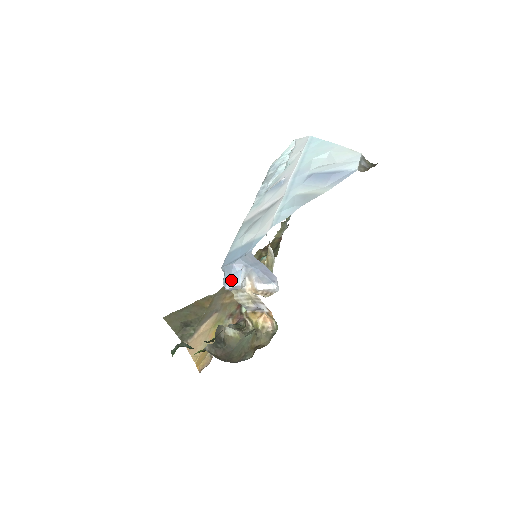
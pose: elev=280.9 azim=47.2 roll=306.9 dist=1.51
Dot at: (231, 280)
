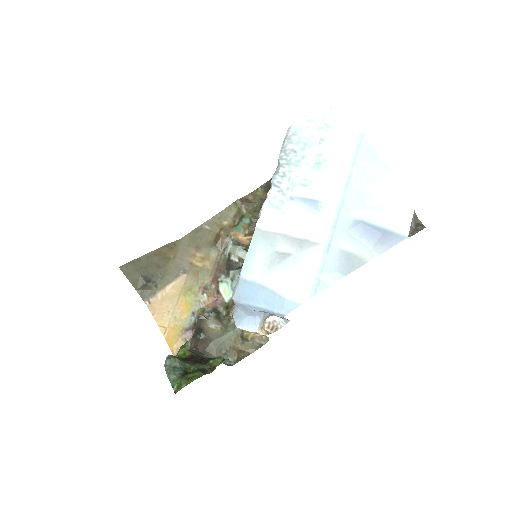
Dot at: (246, 323)
